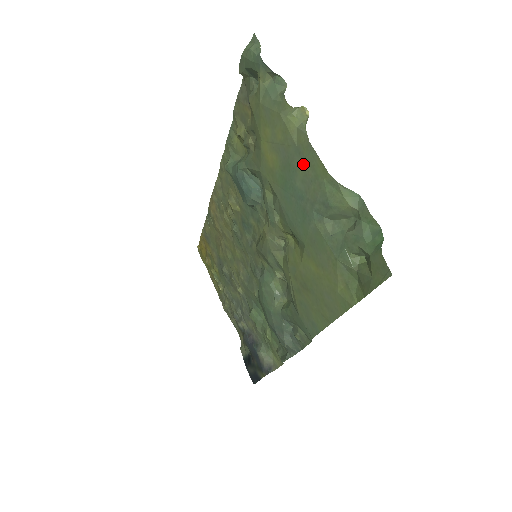
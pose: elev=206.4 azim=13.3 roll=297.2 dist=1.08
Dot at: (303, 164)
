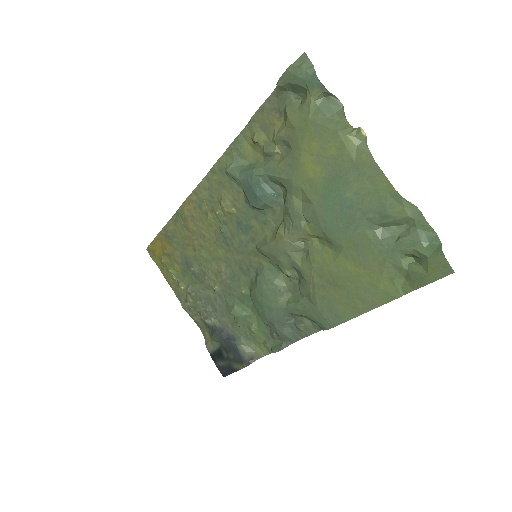
Dot at: (360, 178)
